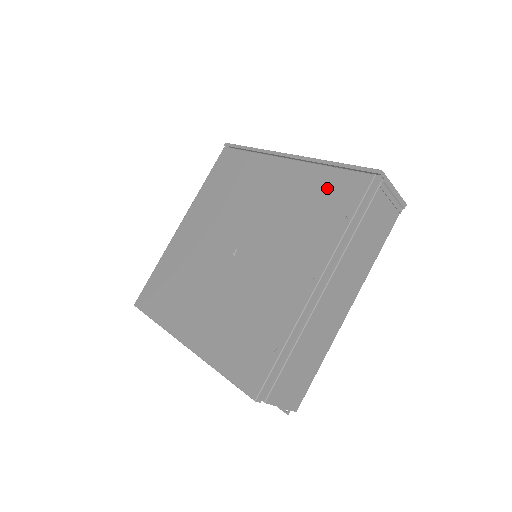
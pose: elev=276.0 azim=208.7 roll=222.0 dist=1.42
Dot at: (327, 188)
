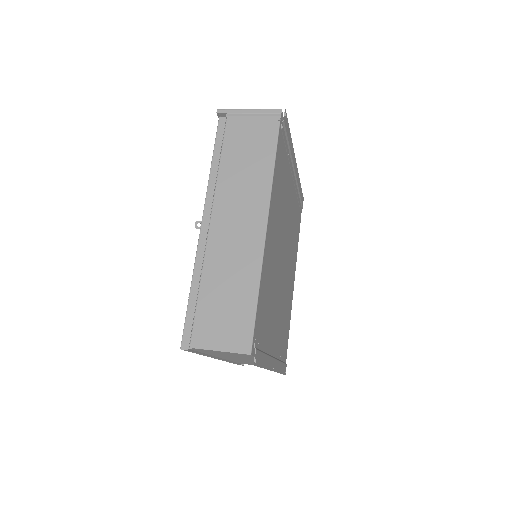
Dot at: occluded
